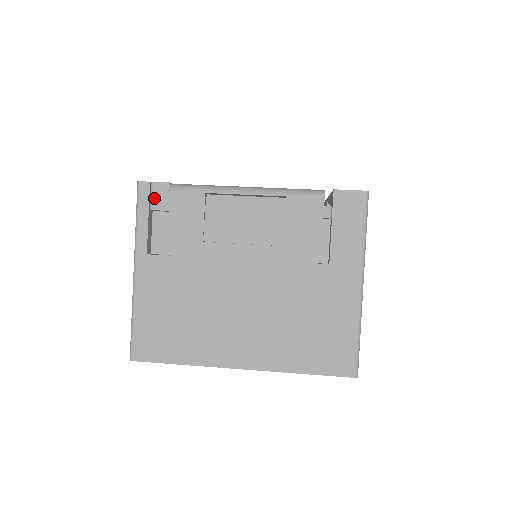
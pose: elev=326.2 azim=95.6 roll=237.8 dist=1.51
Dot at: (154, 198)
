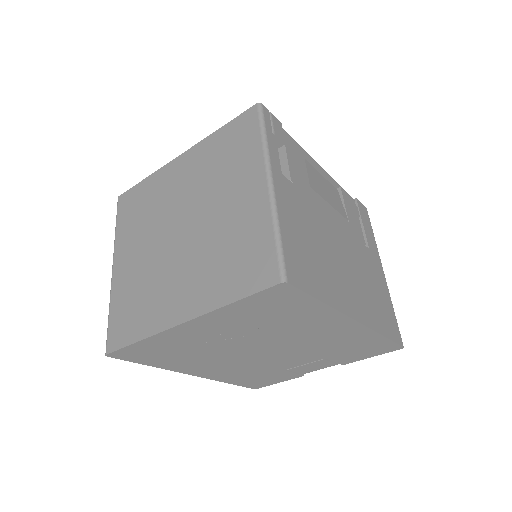
Dot at: (274, 126)
